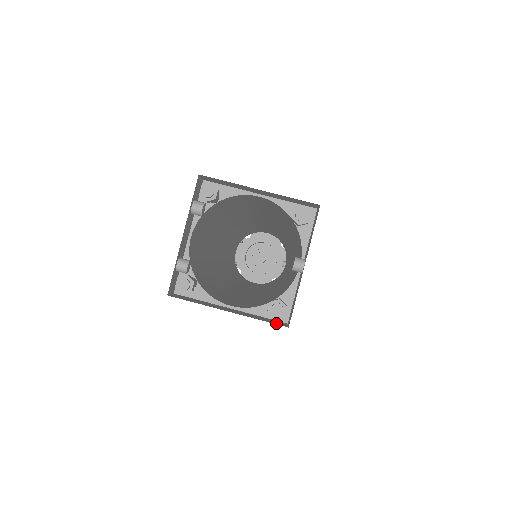
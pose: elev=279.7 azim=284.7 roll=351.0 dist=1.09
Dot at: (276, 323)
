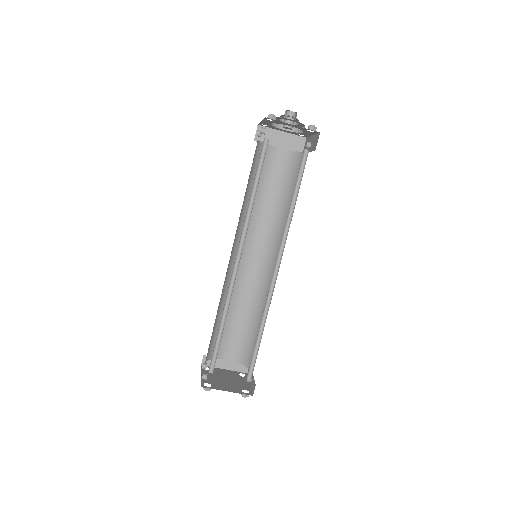
Dot at: (243, 370)
